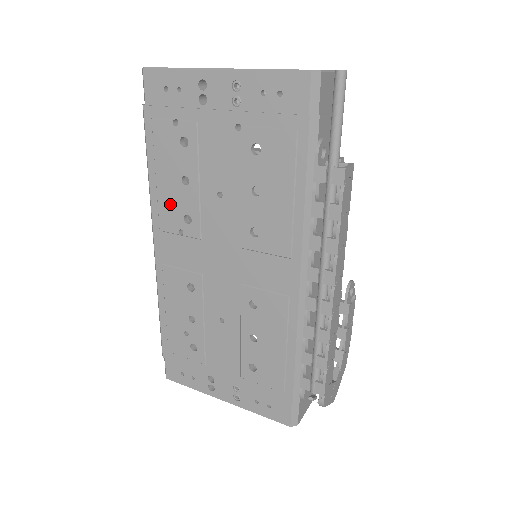
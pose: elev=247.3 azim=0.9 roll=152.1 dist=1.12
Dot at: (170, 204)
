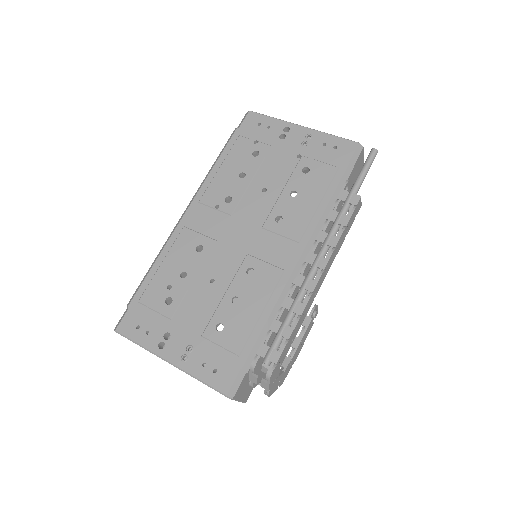
Dot at: (220, 187)
